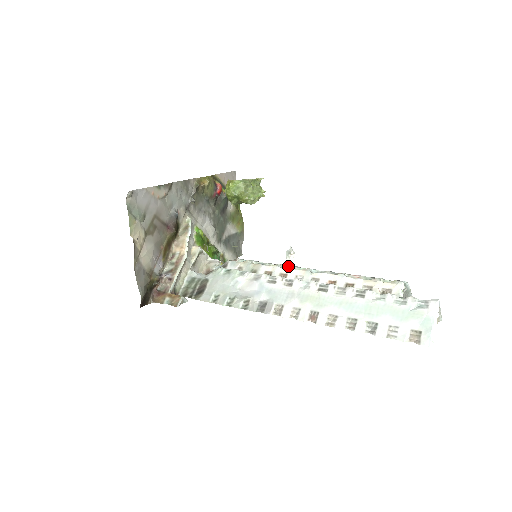
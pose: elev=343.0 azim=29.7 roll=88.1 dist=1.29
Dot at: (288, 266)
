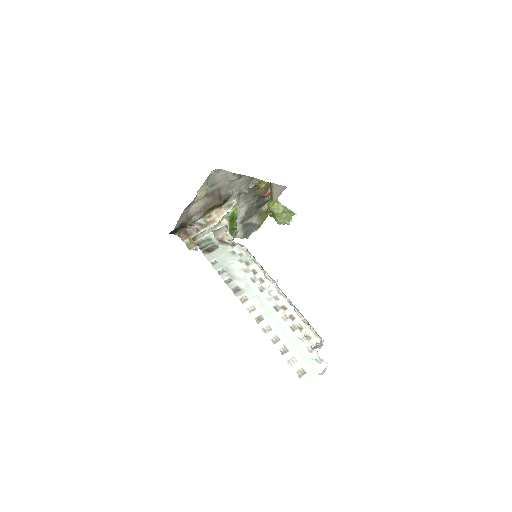
Dot at: (269, 276)
